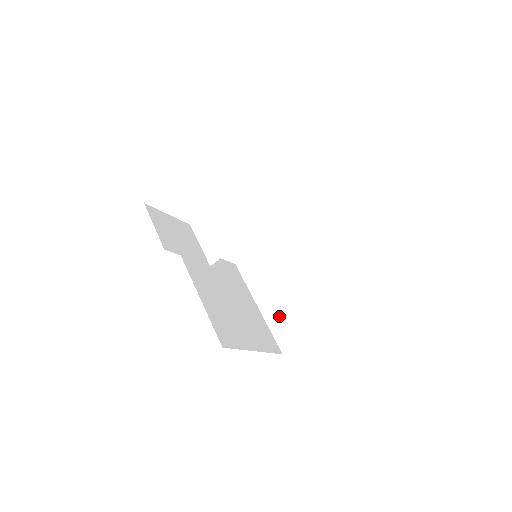
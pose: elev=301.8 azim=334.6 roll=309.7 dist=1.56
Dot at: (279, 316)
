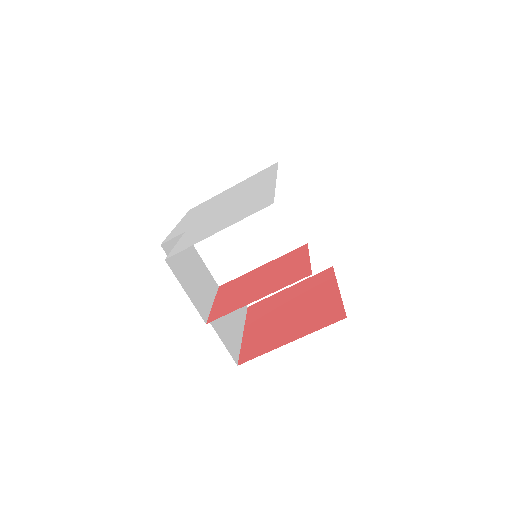
Dot at: occluded
